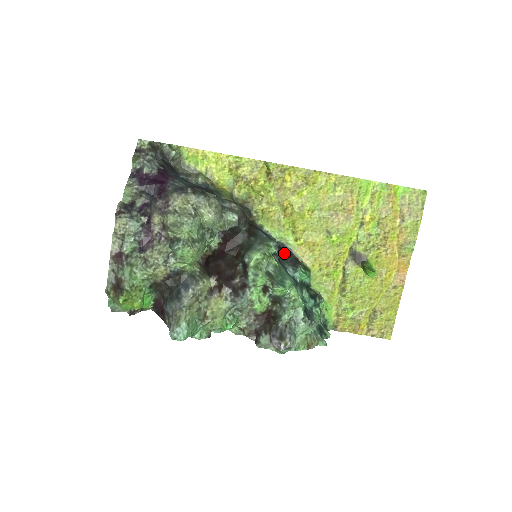
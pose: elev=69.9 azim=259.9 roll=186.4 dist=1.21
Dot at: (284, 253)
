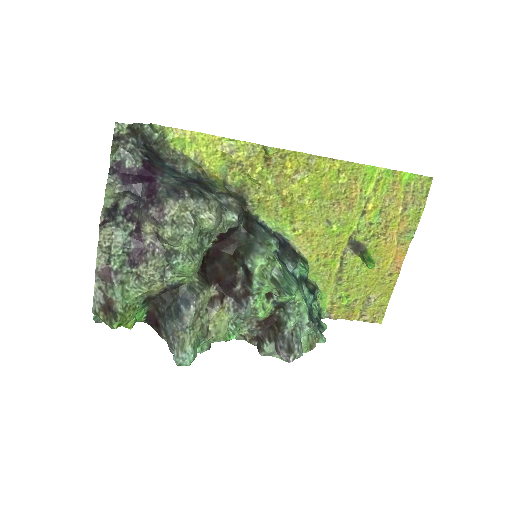
Dot at: (282, 246)
